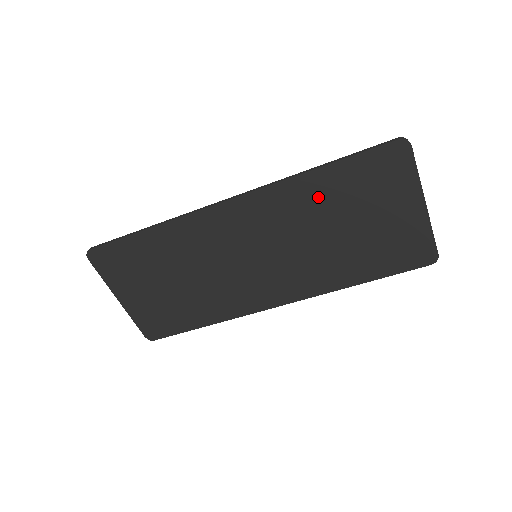
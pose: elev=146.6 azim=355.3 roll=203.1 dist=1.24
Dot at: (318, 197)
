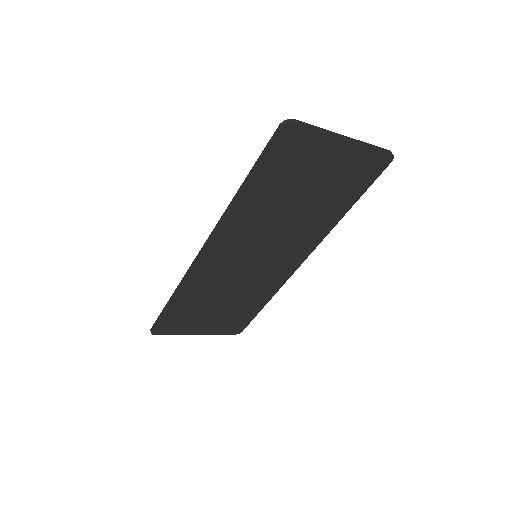
Dot at: (261, 201)
